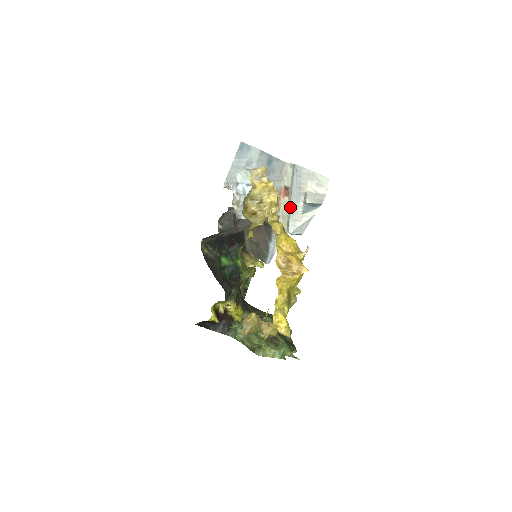
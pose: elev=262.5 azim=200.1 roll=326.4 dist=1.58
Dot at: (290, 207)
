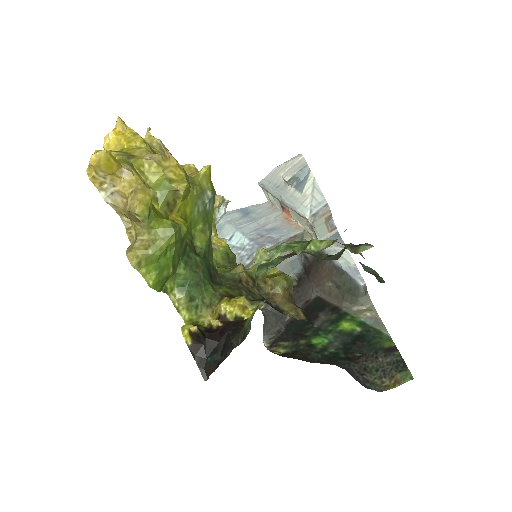
Dot at: (286, 205)
